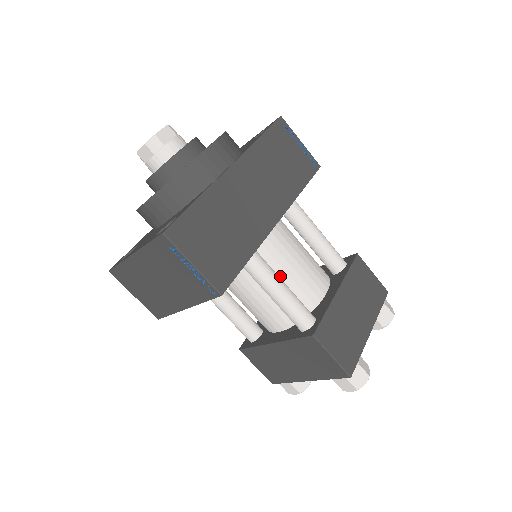
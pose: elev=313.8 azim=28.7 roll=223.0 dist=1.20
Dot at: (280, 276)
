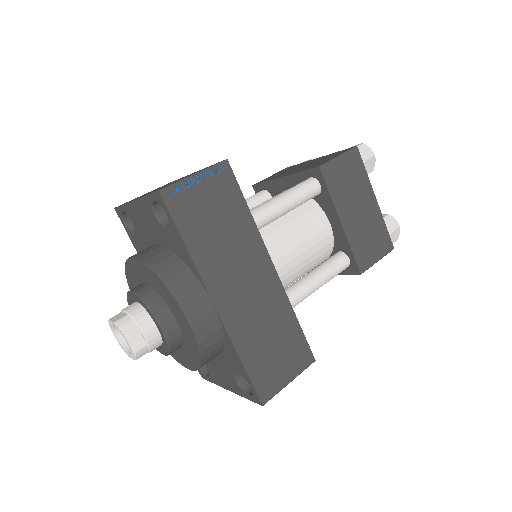
Dot at: (301, 268)
